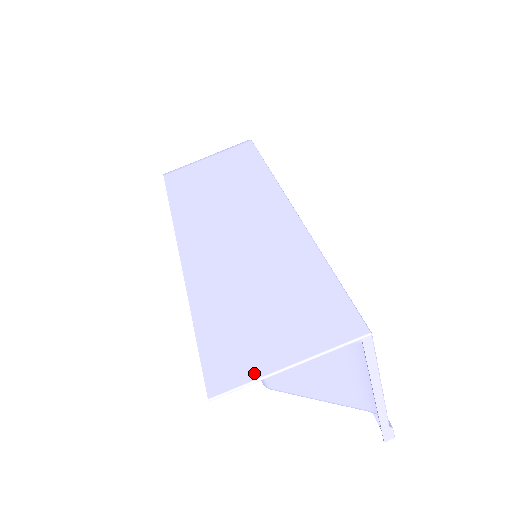
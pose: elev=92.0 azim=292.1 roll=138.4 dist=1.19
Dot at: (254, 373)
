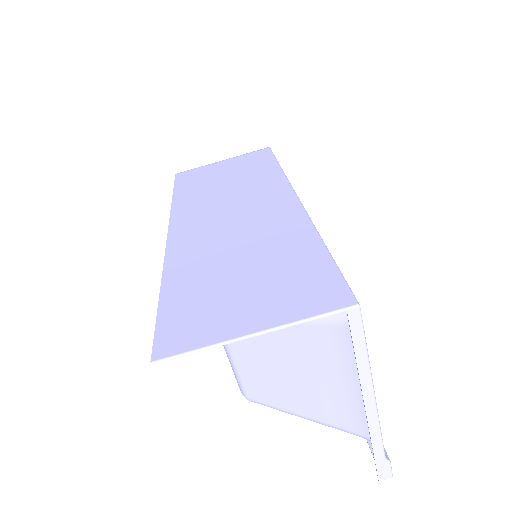
Dot at: (211, 338)
